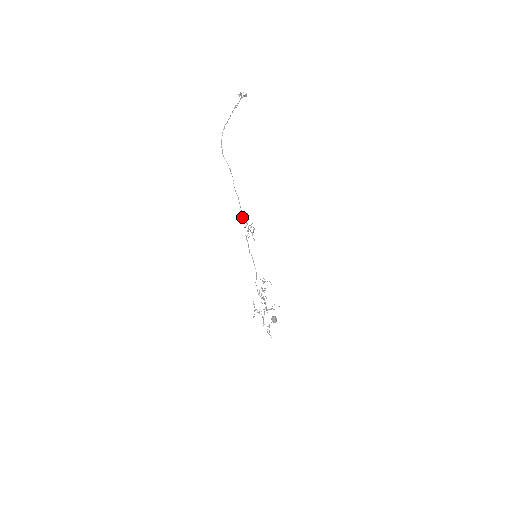
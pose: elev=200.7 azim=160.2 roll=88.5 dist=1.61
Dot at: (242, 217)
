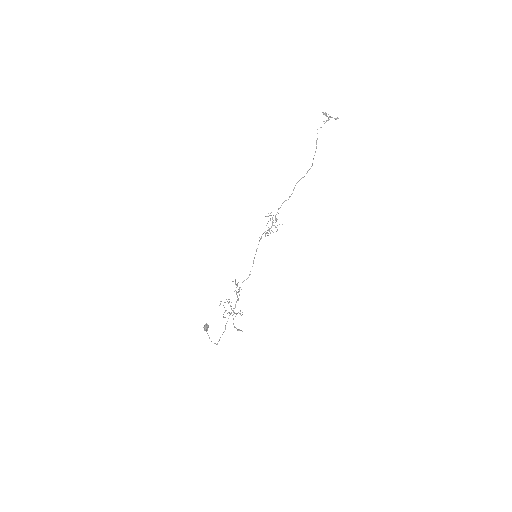
Dot at: occluded
